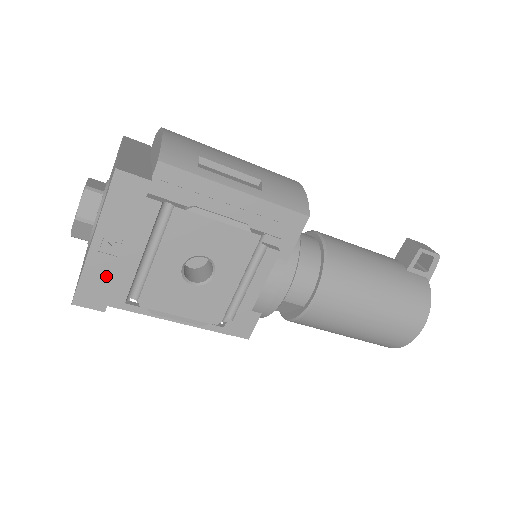
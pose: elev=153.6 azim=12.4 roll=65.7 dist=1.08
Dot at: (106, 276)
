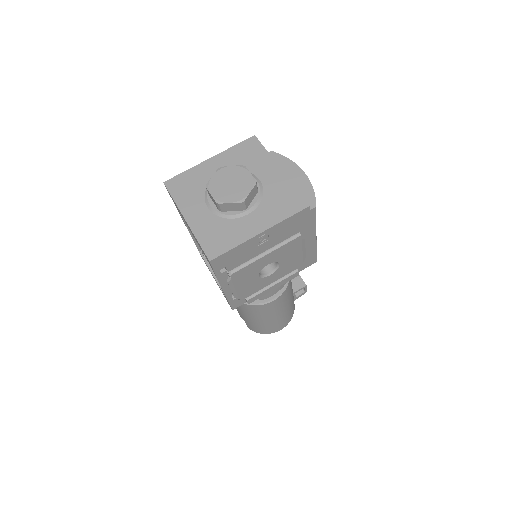
Dot at: (241, 254)
